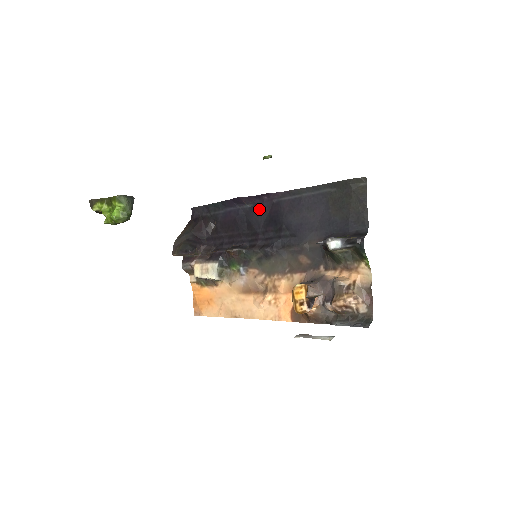
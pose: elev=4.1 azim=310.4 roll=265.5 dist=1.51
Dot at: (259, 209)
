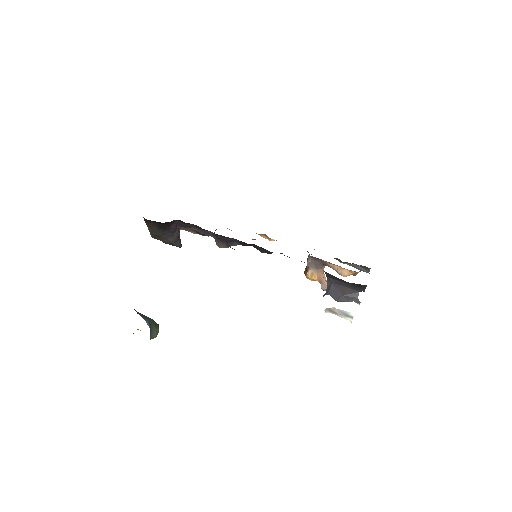
Dot at: occluded
